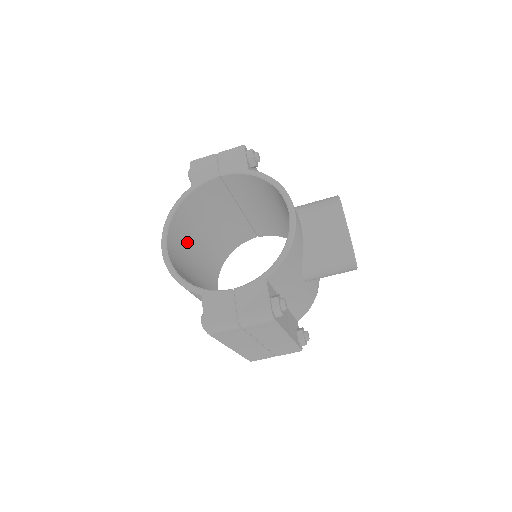
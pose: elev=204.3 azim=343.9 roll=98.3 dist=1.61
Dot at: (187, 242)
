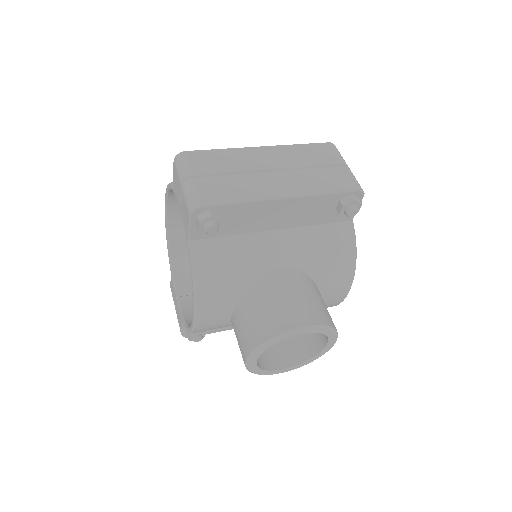
Dot at: occluded
